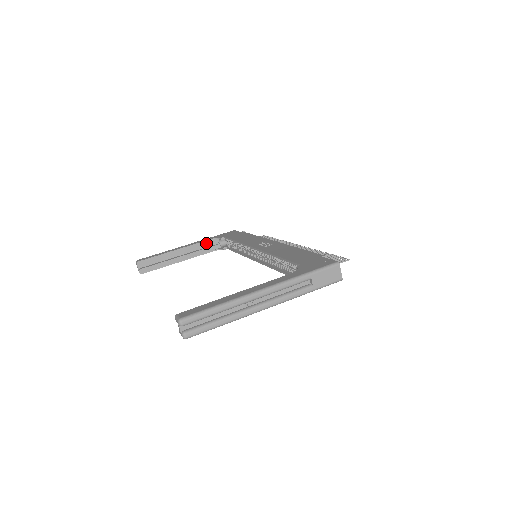
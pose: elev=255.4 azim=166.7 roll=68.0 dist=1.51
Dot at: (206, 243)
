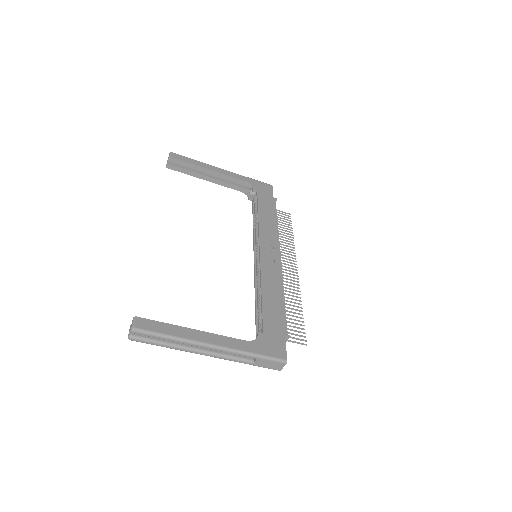
Dot at: (239, 182)
